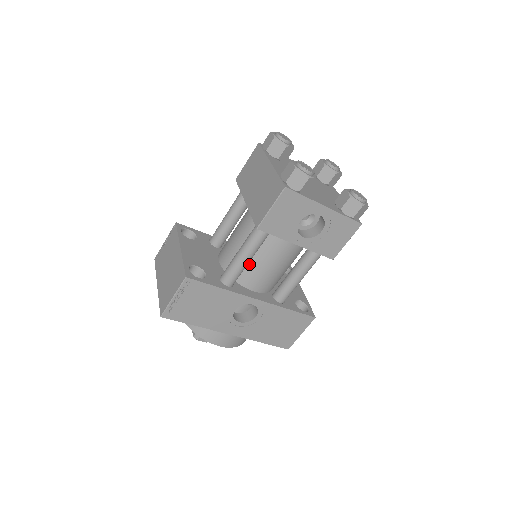
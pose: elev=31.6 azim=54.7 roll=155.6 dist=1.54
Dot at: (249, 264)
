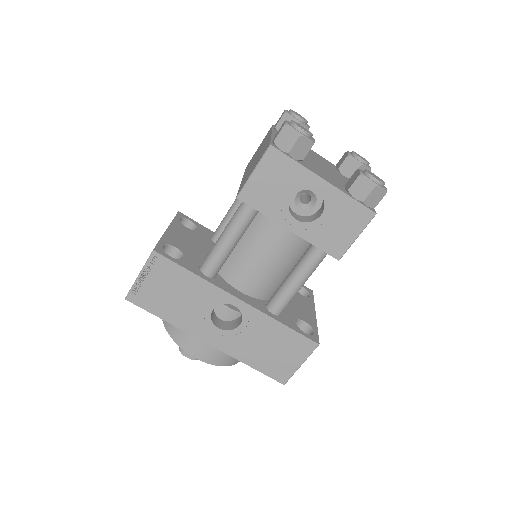
Dot at: (236, 254)
